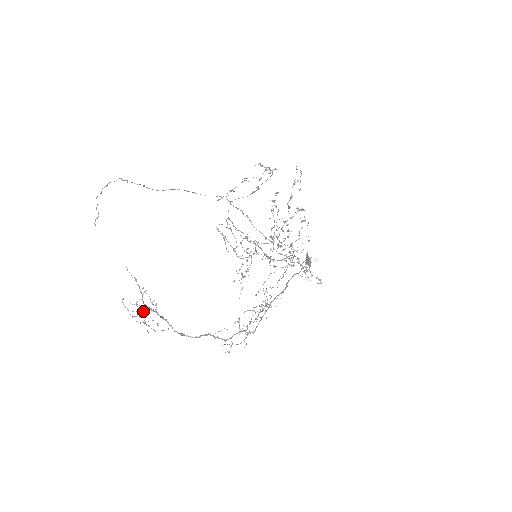
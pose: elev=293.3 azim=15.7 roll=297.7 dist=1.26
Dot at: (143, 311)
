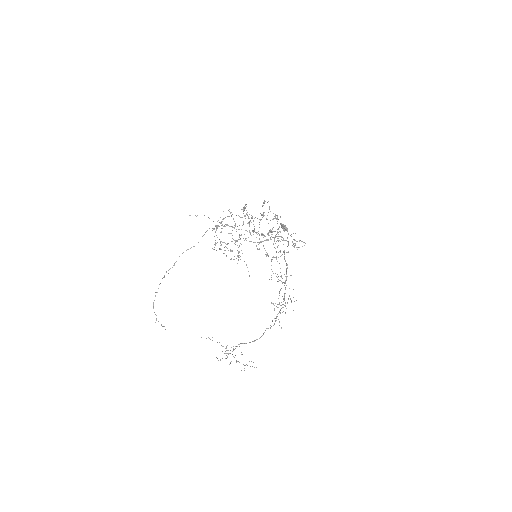
Dot at: (234, 357)
